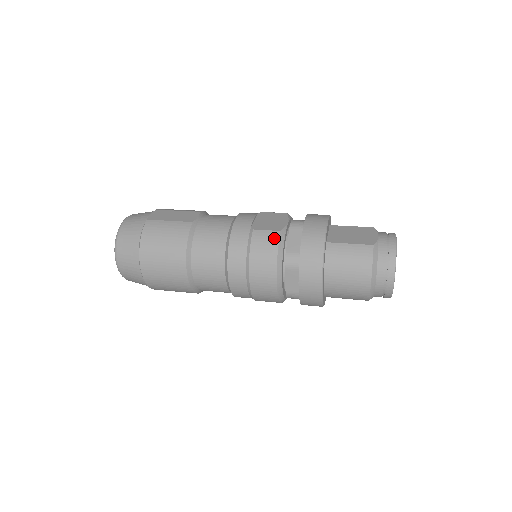
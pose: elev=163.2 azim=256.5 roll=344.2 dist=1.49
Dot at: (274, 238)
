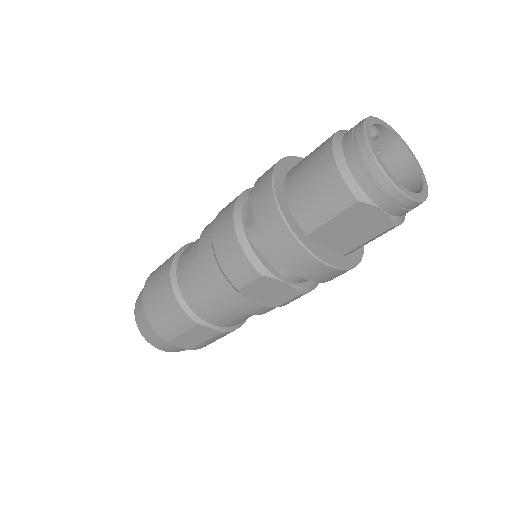
Dot at: occluded
